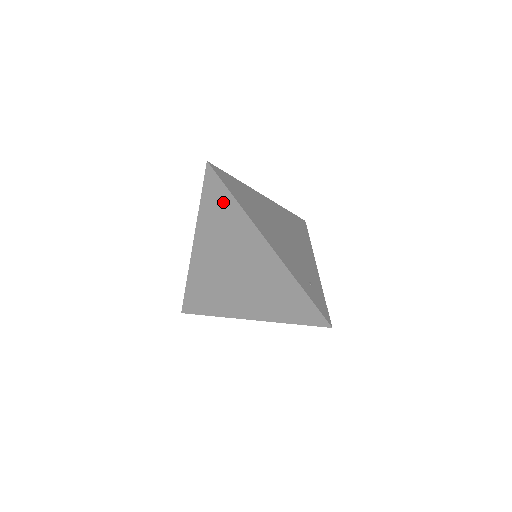
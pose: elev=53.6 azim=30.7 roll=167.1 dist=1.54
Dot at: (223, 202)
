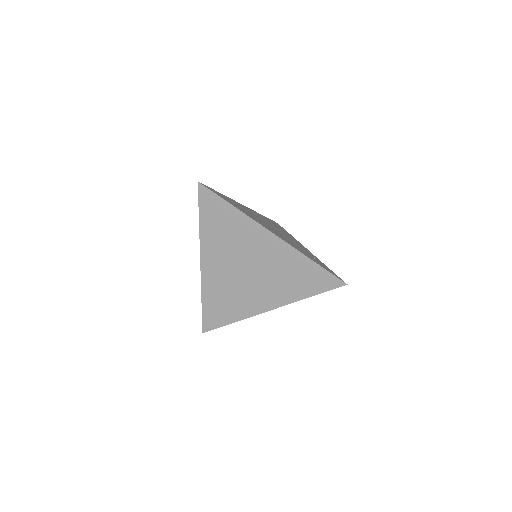
Dot at: (221, 212)
